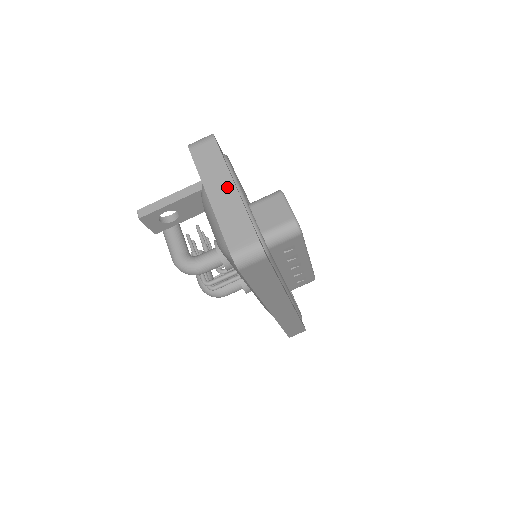
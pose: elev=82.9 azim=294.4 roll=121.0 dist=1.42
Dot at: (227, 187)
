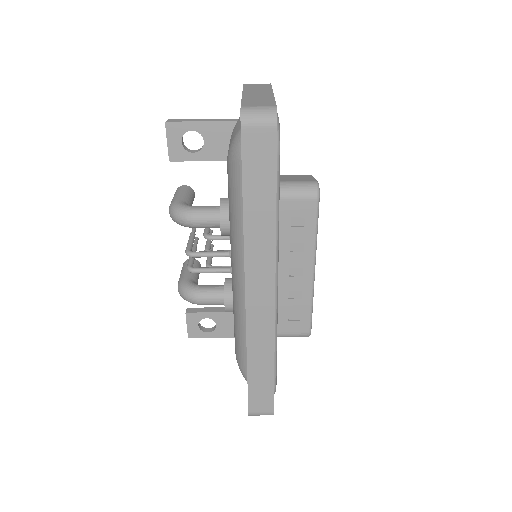
Dot at: (265, 93)
